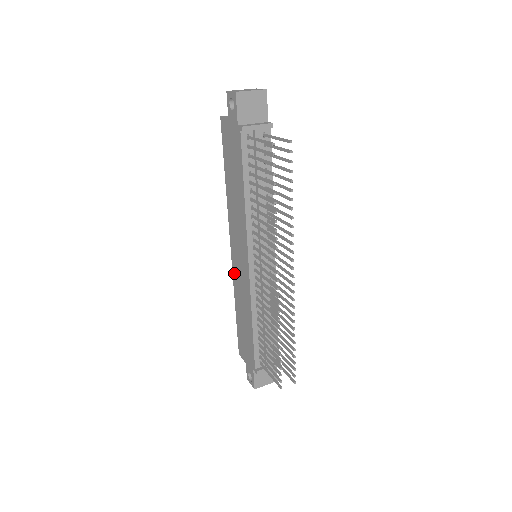
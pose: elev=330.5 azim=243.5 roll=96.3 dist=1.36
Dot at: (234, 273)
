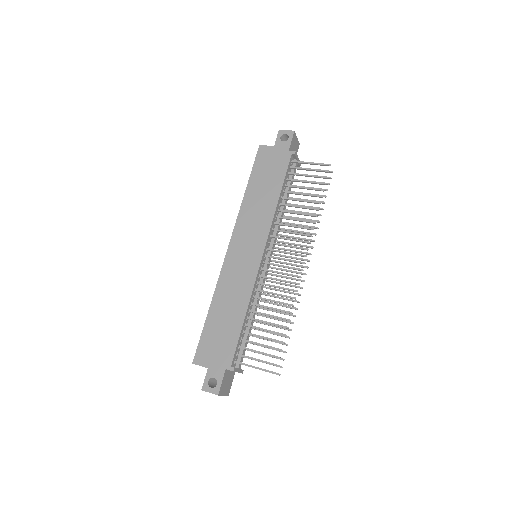
Dot at: (225, 269)
